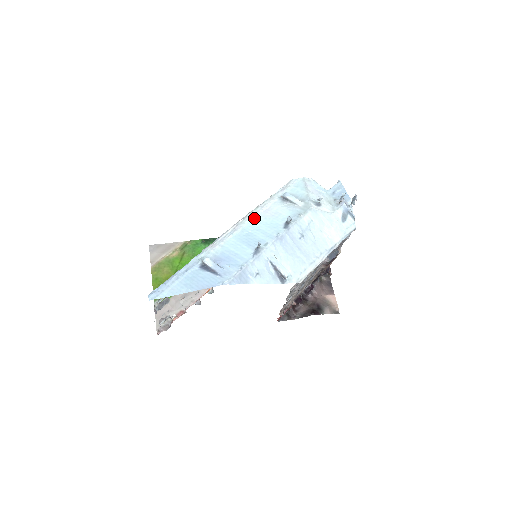
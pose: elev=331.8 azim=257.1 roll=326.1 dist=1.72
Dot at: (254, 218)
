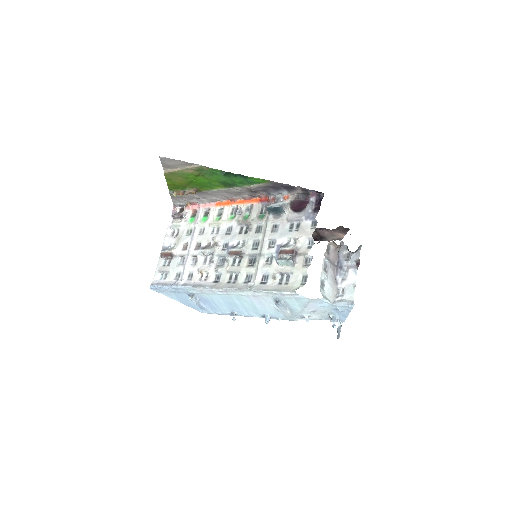
Dot at: (242, 296)
